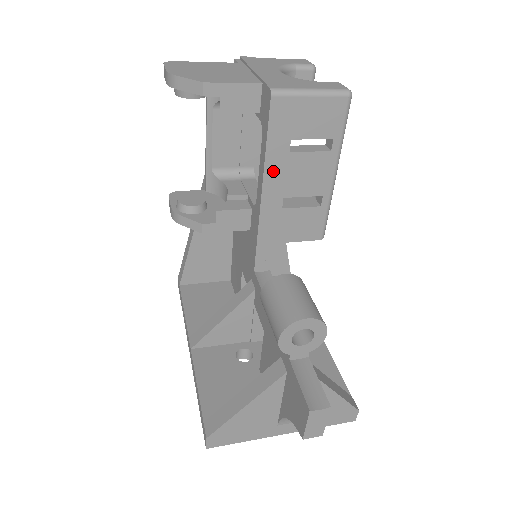
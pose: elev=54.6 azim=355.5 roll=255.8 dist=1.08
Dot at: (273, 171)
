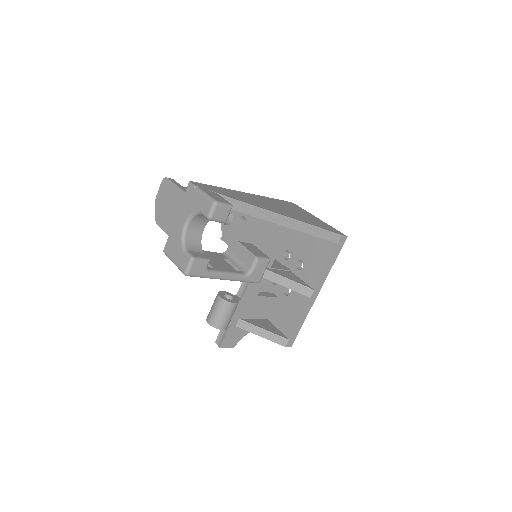
Dot at: occluded
